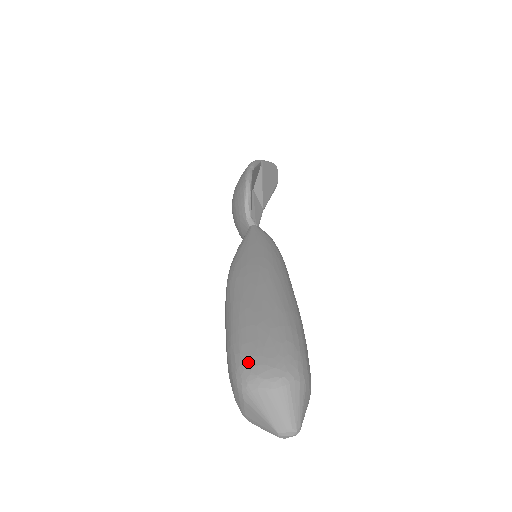
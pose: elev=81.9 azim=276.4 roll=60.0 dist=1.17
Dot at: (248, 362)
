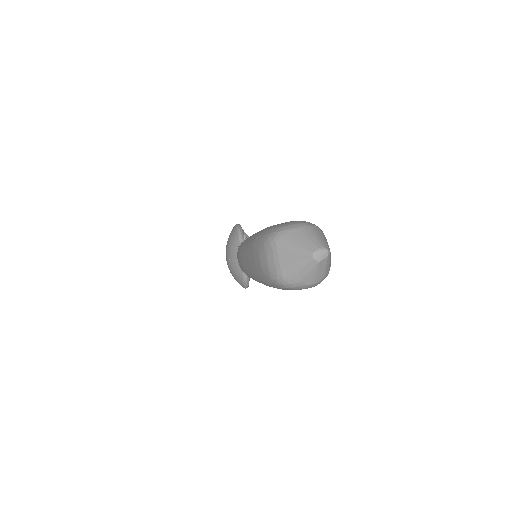
Dot at: (274, 227)
